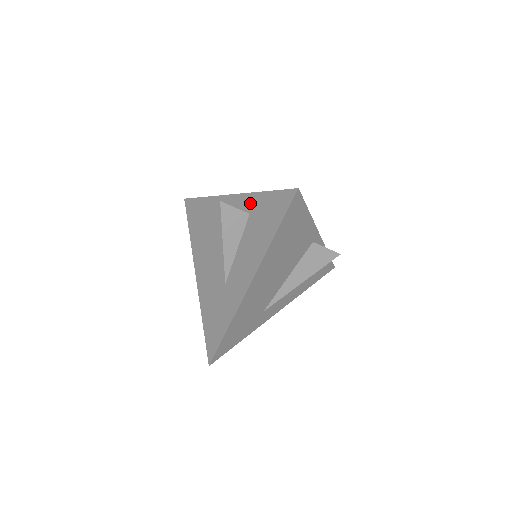
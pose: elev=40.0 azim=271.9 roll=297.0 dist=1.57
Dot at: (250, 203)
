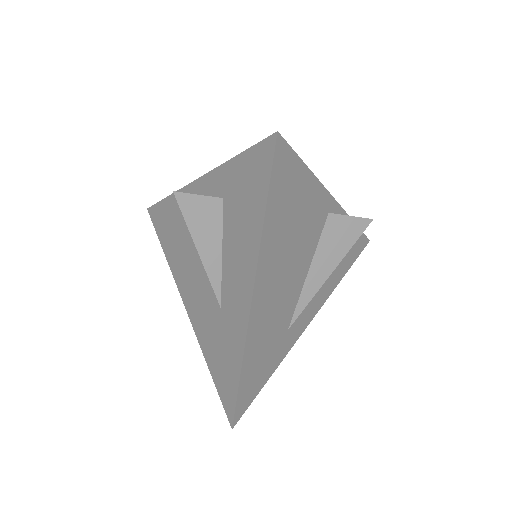
Dot at: (220, 182)
